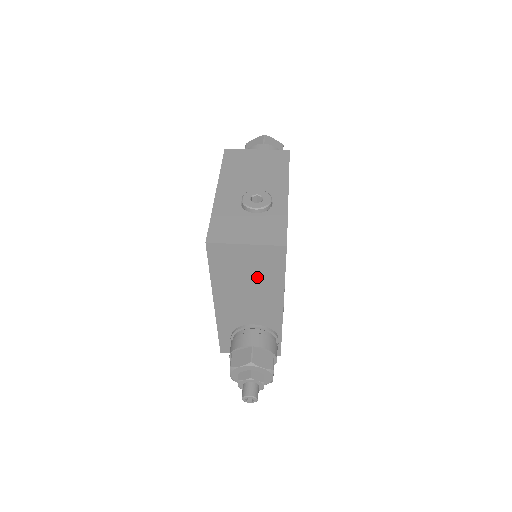
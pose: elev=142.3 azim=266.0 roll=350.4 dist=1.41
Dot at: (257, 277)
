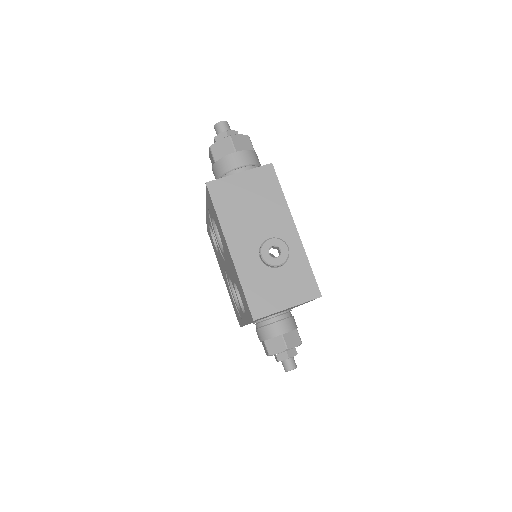
Dot at: occluded
